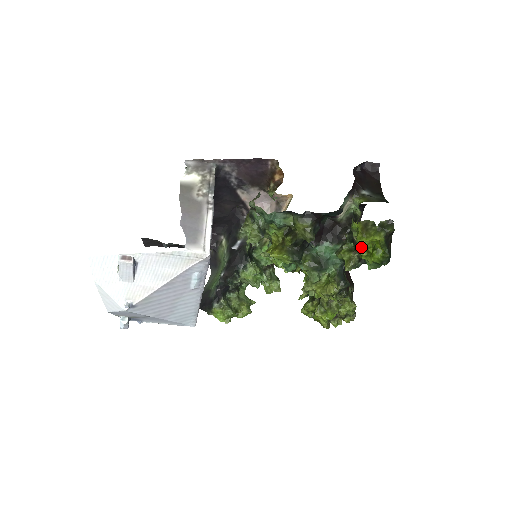
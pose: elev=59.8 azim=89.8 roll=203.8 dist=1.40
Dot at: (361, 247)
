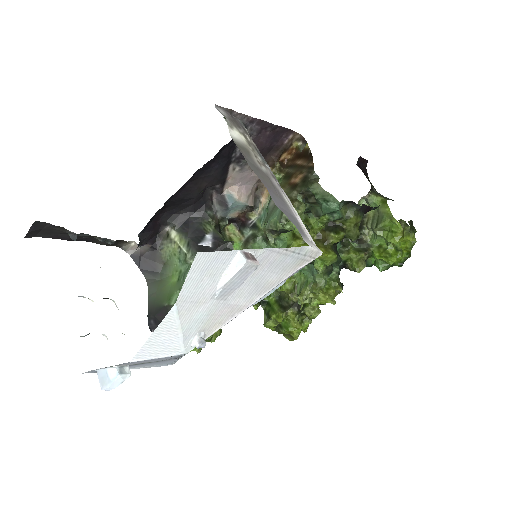
Dot at: (374, 247)
